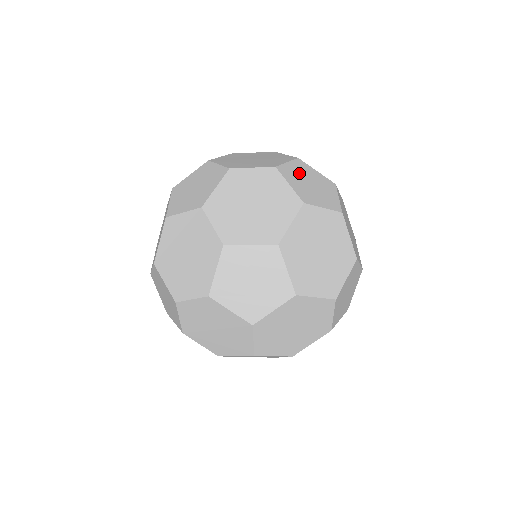
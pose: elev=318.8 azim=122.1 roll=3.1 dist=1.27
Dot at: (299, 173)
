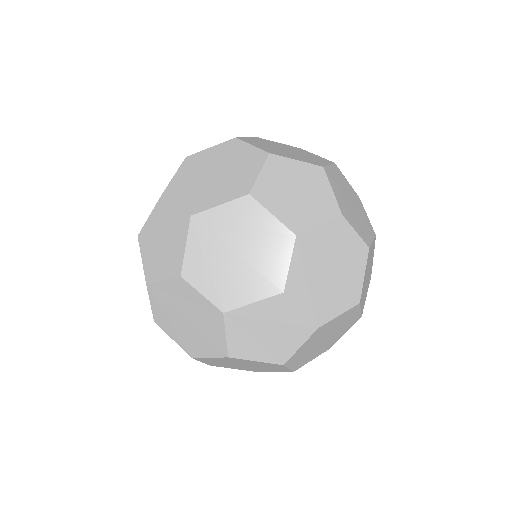
Dot at: (370, 259)
